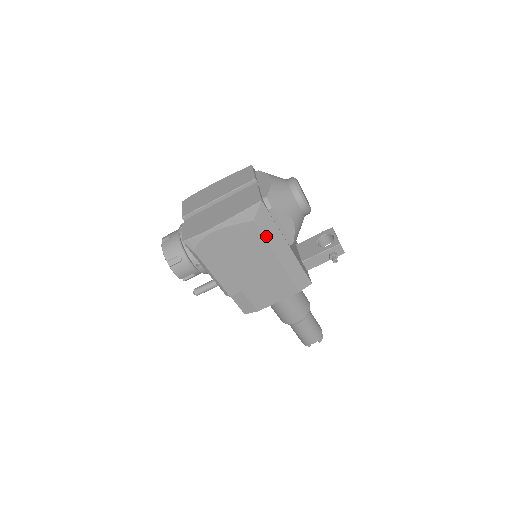
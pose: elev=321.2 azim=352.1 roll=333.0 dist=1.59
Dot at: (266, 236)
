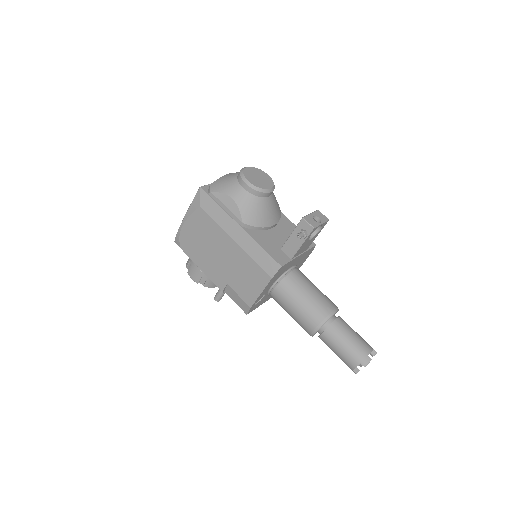
Dot at: (216, 219)
